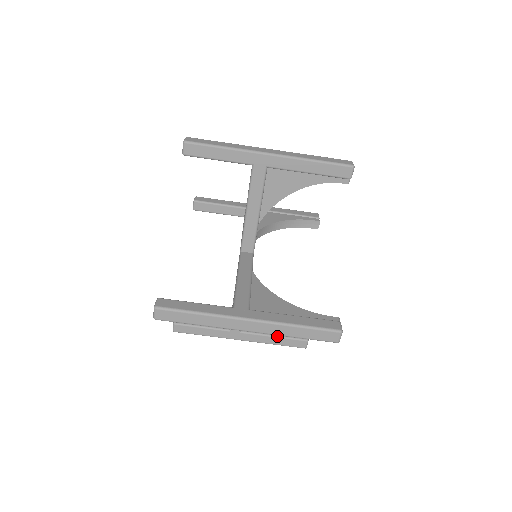
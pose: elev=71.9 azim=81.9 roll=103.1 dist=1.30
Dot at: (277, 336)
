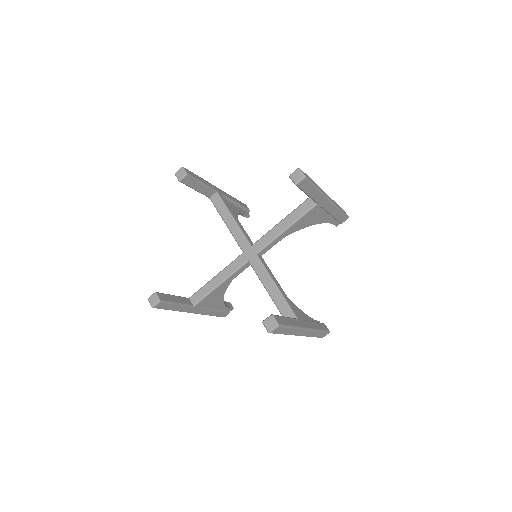
Dot at: occluded
